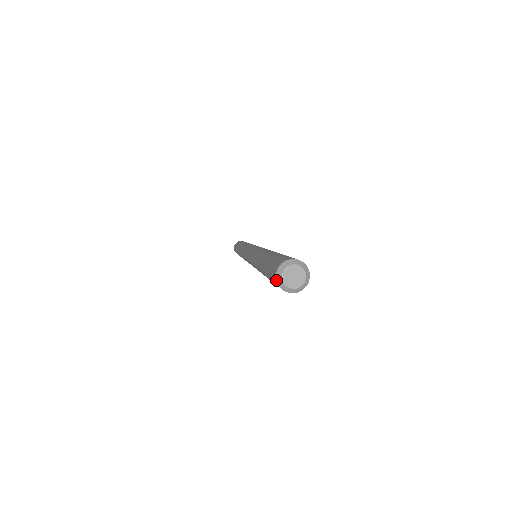
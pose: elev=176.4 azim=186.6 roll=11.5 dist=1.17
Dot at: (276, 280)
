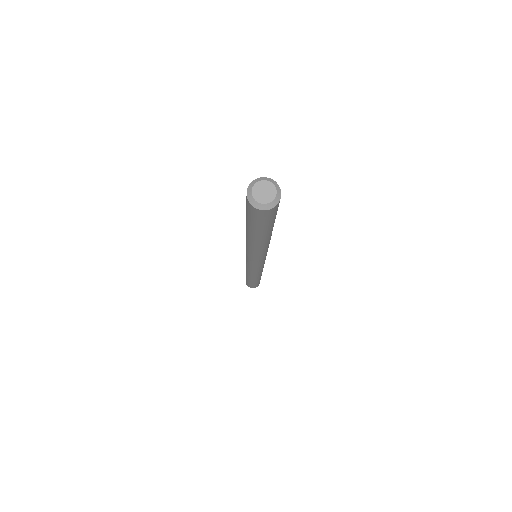
Dot at: (250, 183)
